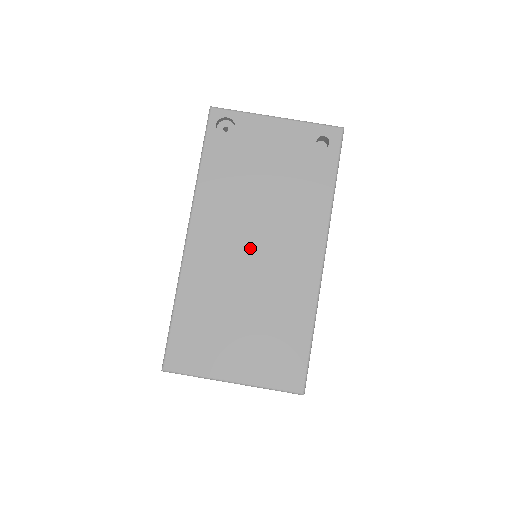
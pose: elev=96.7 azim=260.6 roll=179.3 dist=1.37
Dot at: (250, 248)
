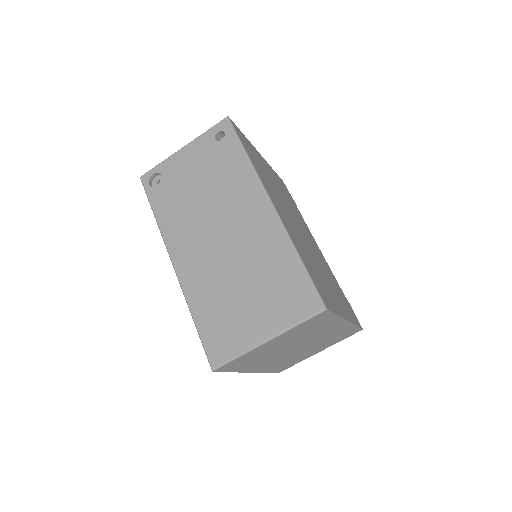
Dot at: (217, 238)
